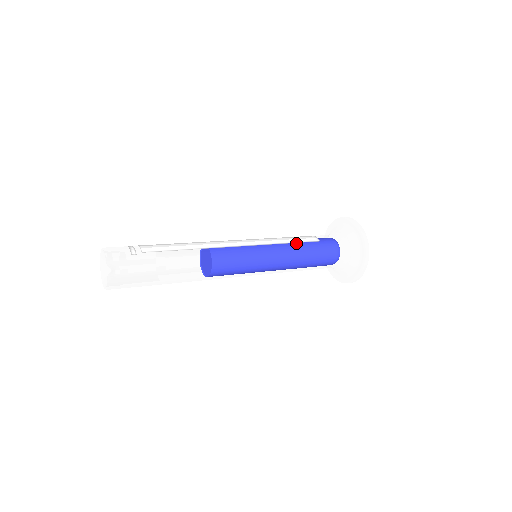
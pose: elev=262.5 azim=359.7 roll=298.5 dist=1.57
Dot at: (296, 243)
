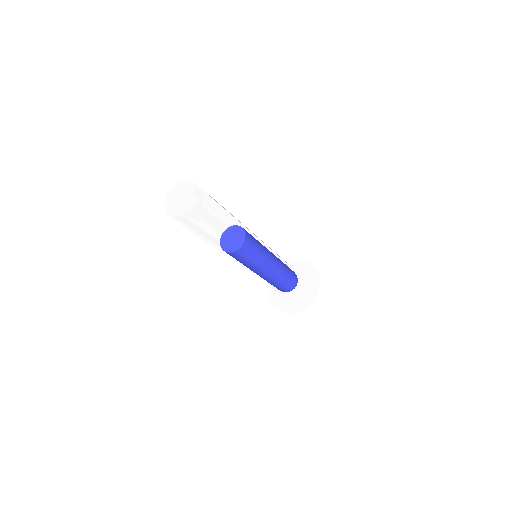
Dot at: (282, 259)
